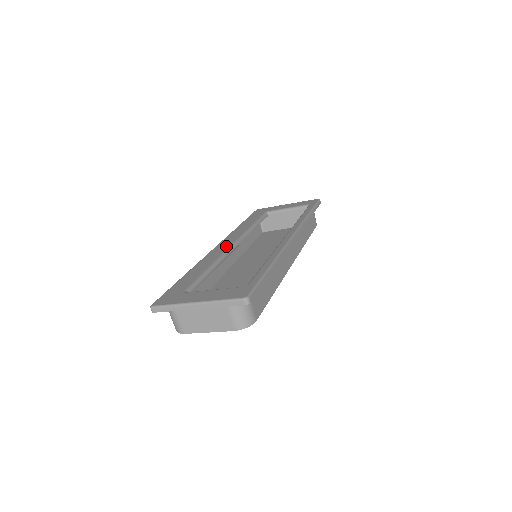
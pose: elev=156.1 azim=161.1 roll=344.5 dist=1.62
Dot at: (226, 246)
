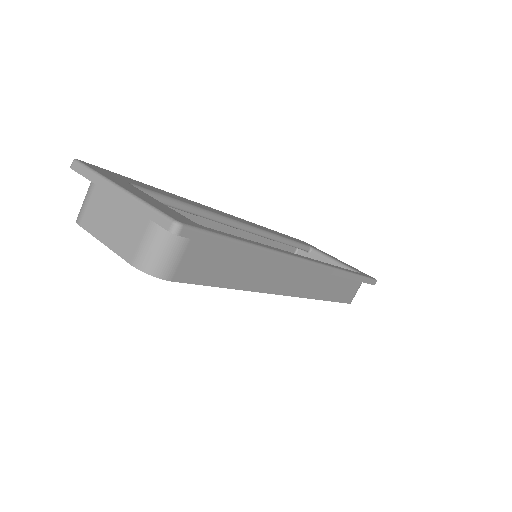
Dot at: (235, 218)
